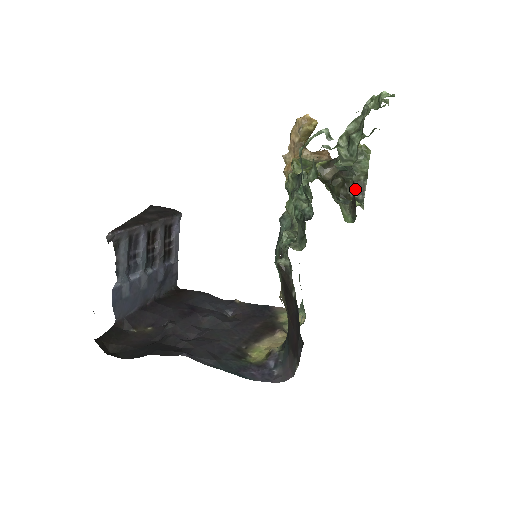
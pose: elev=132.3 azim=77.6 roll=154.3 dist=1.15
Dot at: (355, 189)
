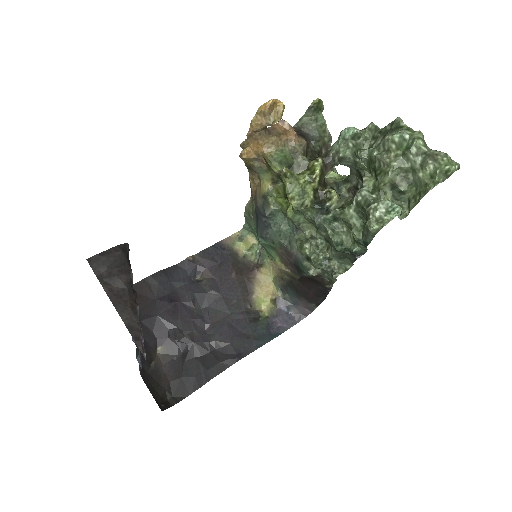
Dot at: occluded
